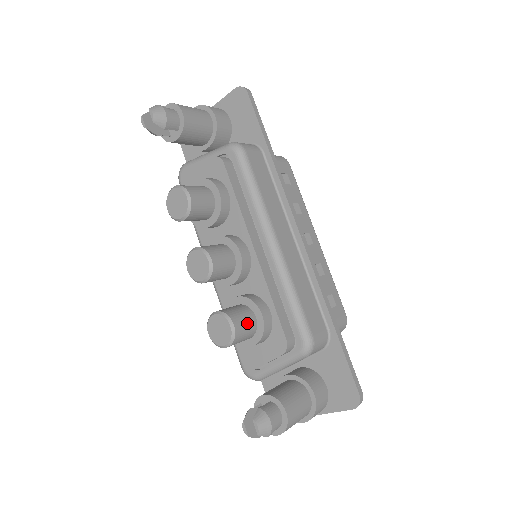
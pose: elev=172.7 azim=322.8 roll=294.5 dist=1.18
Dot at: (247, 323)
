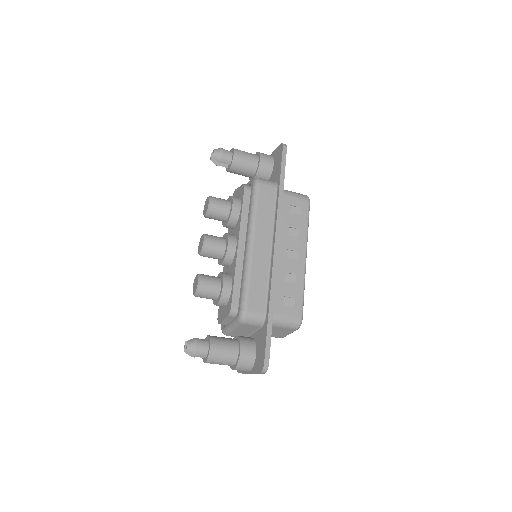
Dot at: (212, 287)
